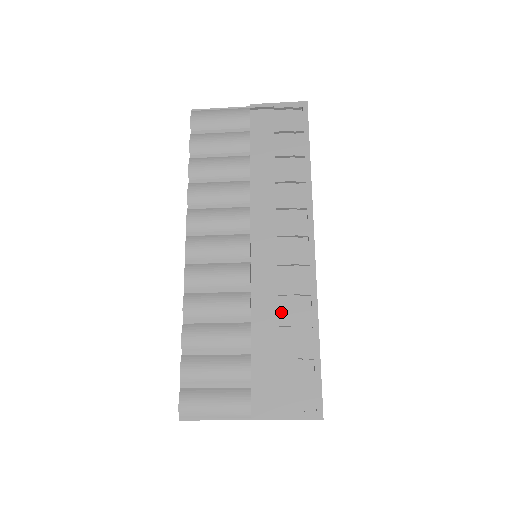
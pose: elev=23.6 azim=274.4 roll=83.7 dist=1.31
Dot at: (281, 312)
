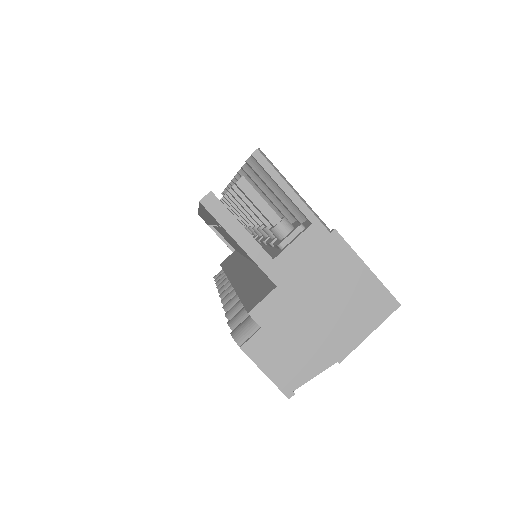
Dot at: occluded
